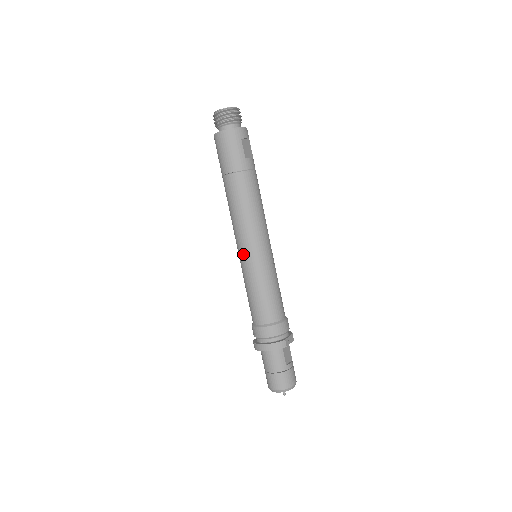
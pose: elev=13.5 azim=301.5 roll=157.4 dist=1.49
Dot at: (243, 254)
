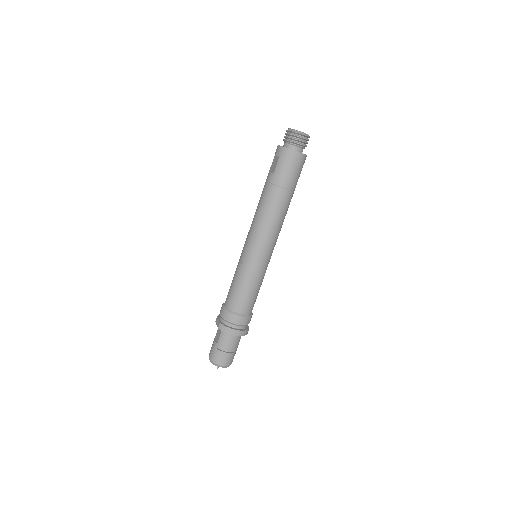
Dot at: (258, 255)
